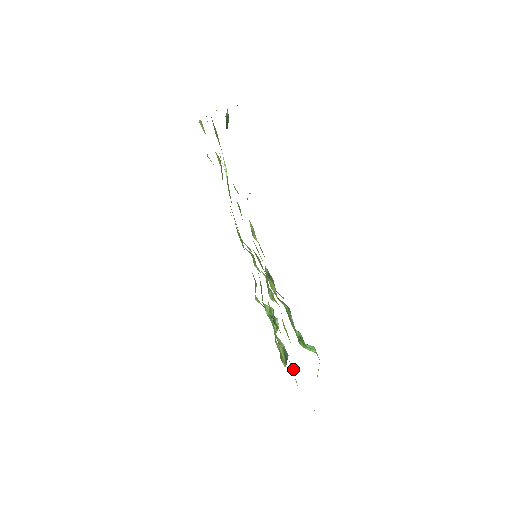
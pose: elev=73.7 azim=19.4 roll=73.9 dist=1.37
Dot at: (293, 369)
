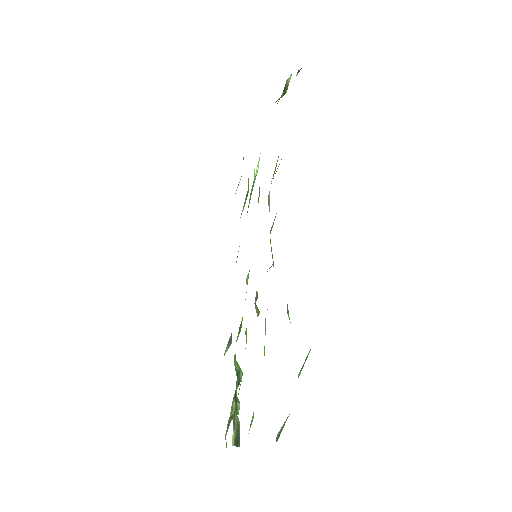
Dot at: occluded
